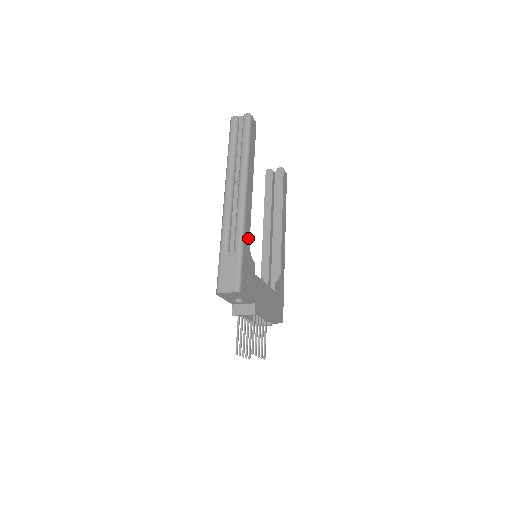
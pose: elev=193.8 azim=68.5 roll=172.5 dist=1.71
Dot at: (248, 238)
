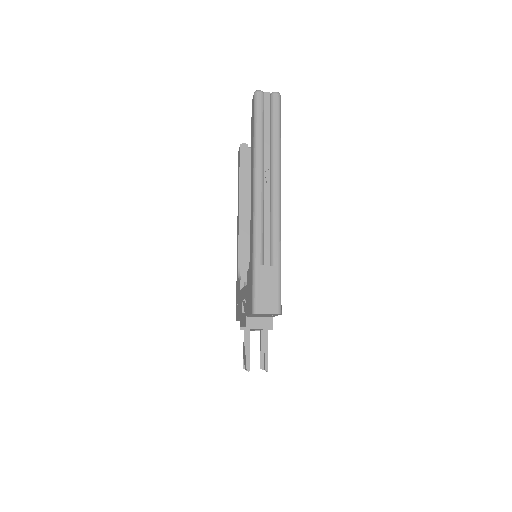
Dot at: occluded
